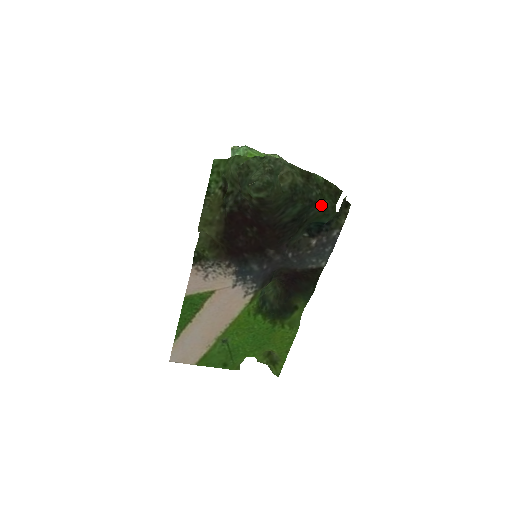
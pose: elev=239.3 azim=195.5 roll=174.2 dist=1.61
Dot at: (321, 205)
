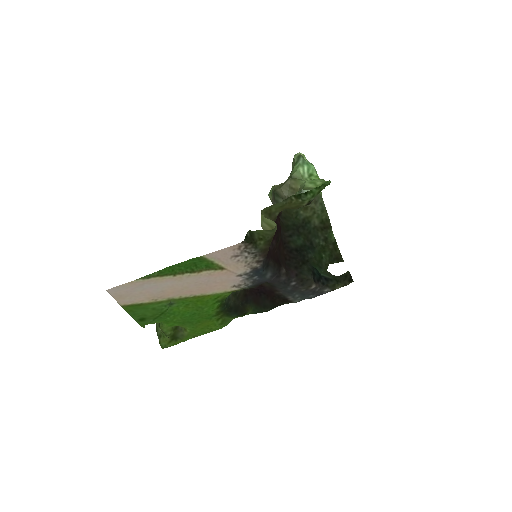
Dot at: (318, 254)
